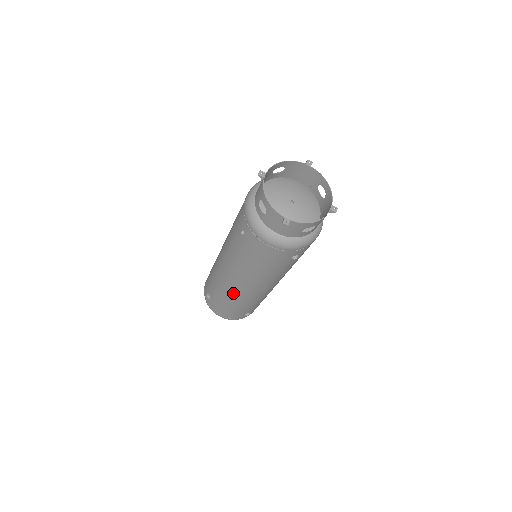
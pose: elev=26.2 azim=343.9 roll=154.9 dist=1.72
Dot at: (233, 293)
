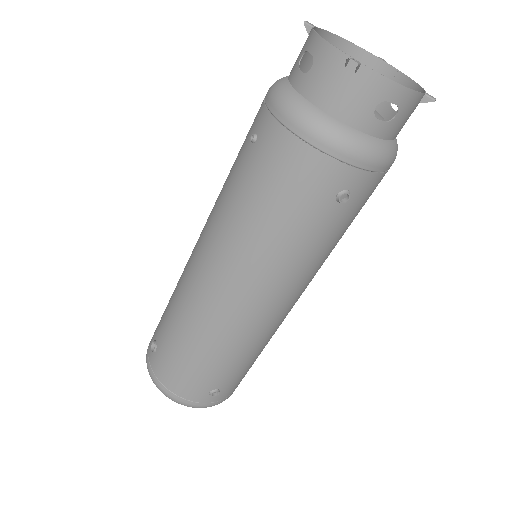
Dot at: (203, 313)
